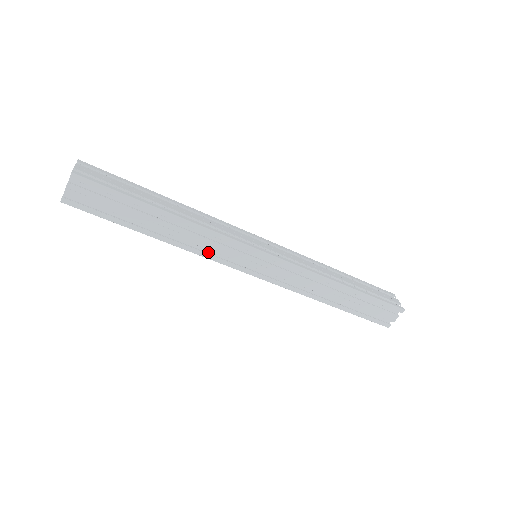
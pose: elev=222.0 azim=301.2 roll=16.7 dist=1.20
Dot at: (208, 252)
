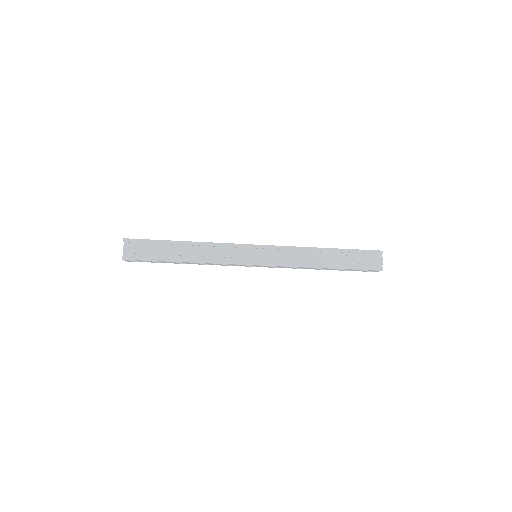
Dot at: (222, 261)
